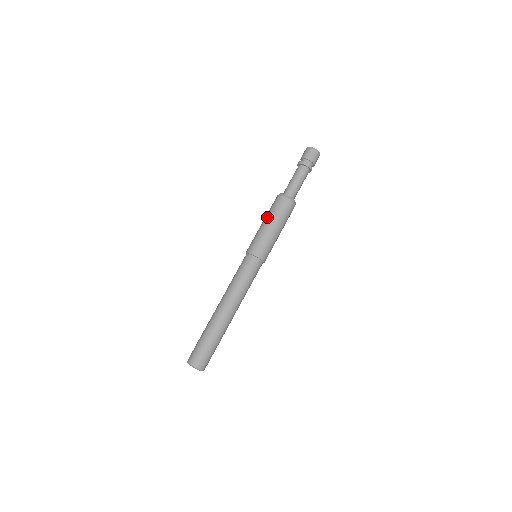
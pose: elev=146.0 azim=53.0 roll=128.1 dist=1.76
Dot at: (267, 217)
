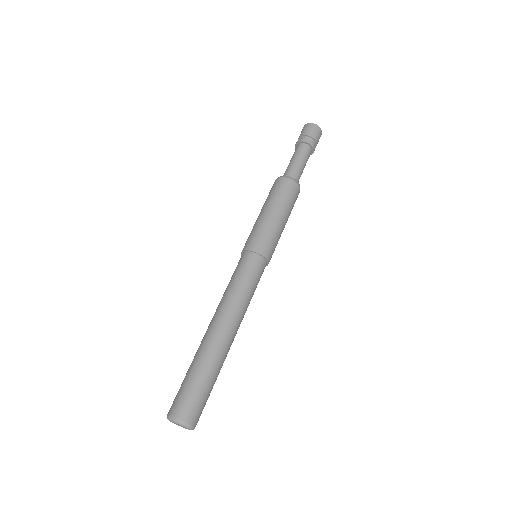
Dot at: (267, 204)
